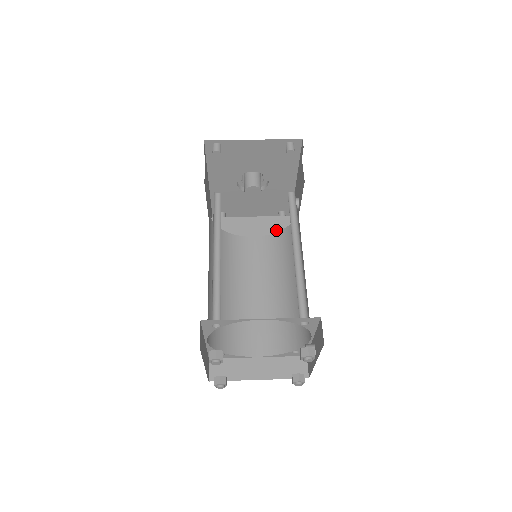
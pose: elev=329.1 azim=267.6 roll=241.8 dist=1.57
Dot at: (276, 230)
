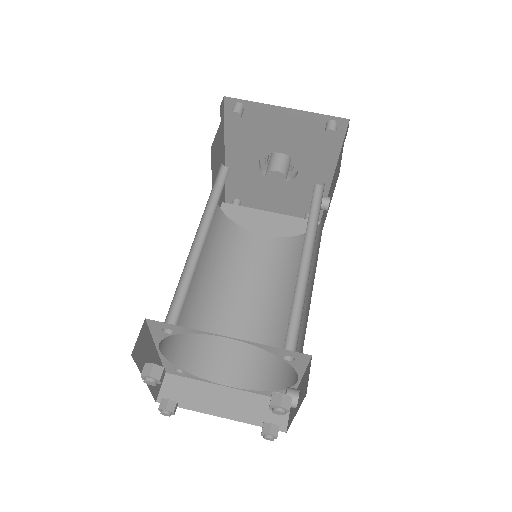
Dot at: (296, 234)
